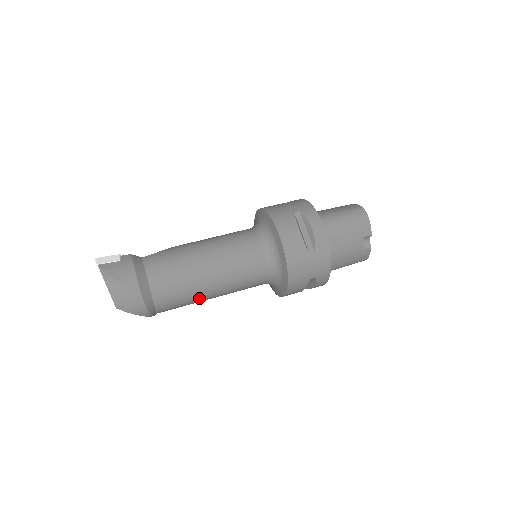
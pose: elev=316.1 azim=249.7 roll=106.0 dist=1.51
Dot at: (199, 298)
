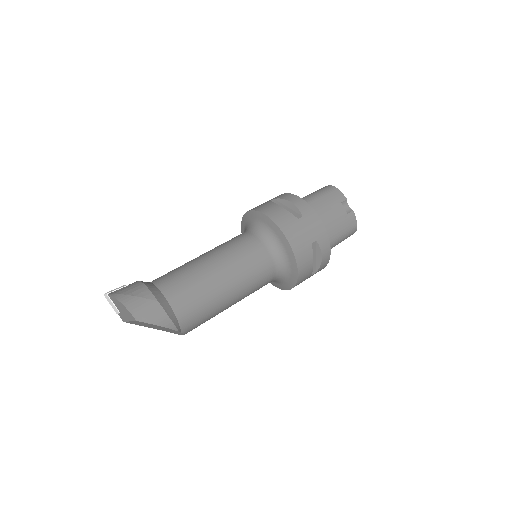
Dot at: (217, 299)
